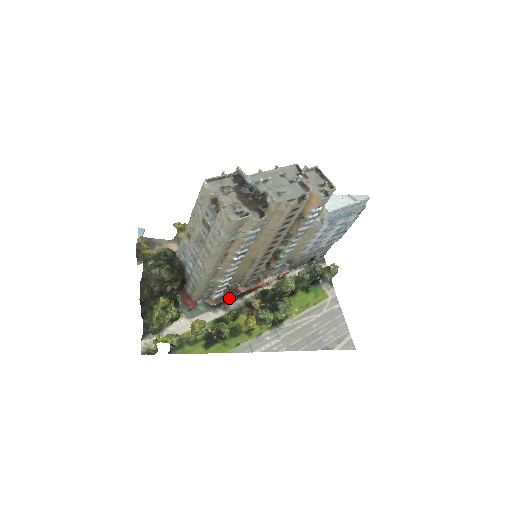
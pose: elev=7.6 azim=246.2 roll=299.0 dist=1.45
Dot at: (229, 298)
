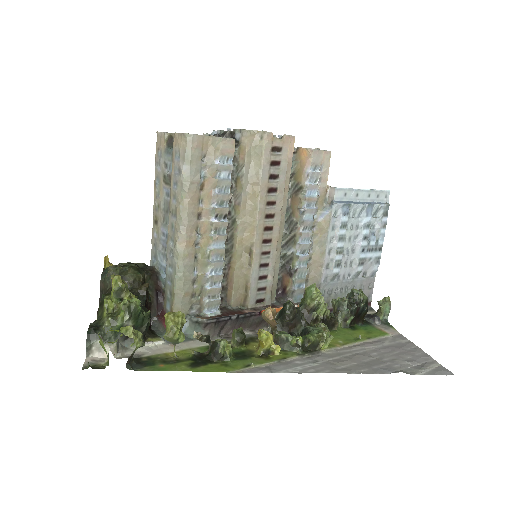
Dot at: (229, 316)
